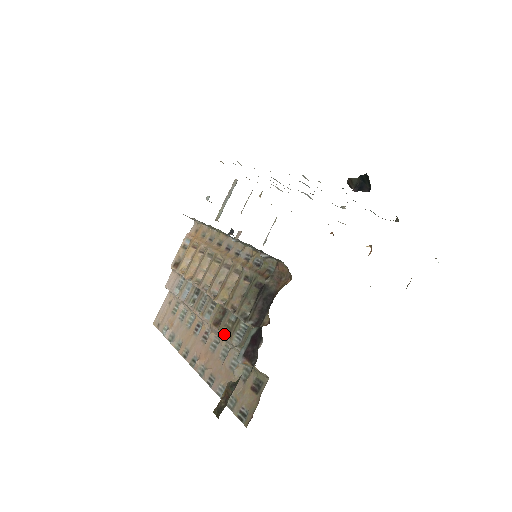
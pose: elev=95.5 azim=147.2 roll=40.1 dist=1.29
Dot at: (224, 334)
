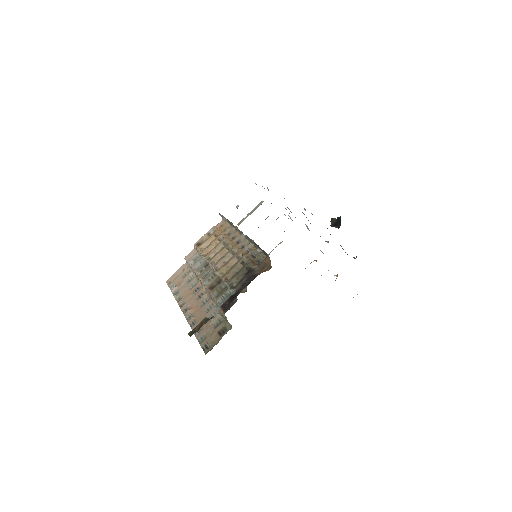
Dot at: (214, 295)
